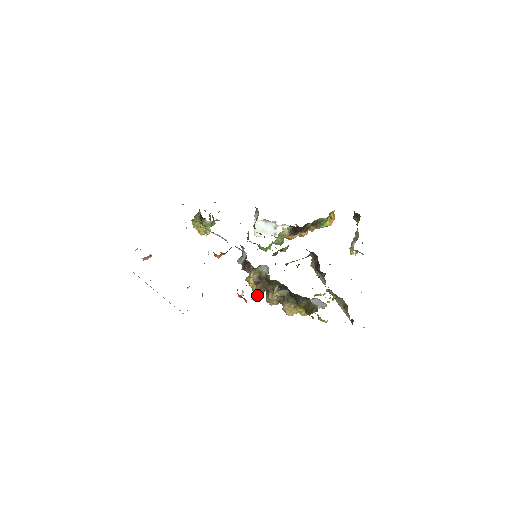
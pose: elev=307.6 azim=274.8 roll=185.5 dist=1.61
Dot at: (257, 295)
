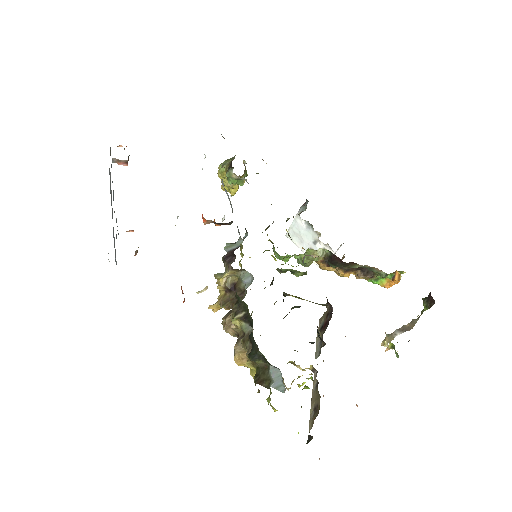
Dot at: (219, 305)
